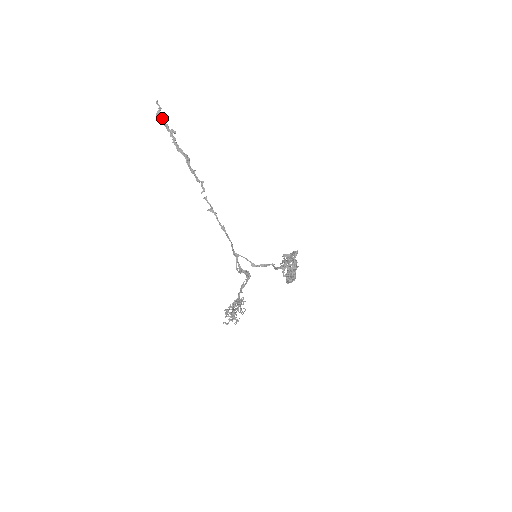
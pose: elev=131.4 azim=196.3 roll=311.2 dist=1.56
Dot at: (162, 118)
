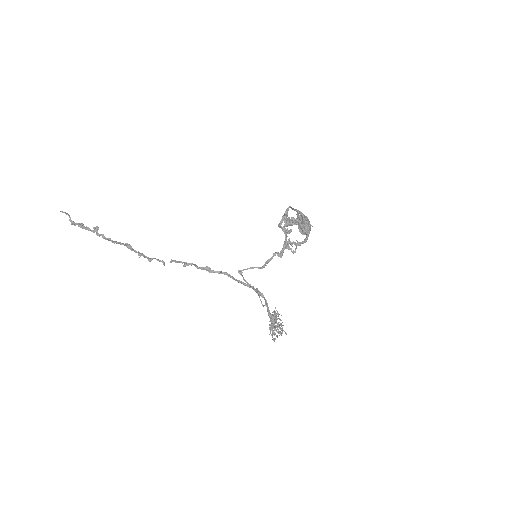
Dot at: (78, 224)
